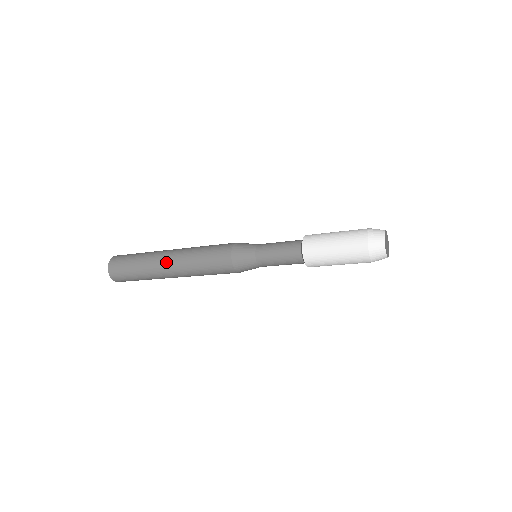
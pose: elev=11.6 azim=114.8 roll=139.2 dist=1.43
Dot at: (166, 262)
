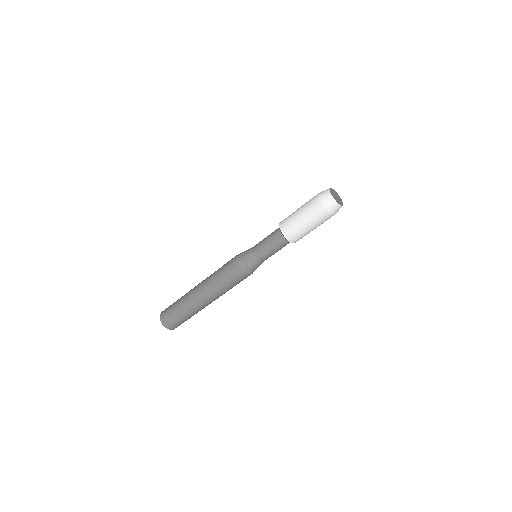
Dot at: (199, 297)
